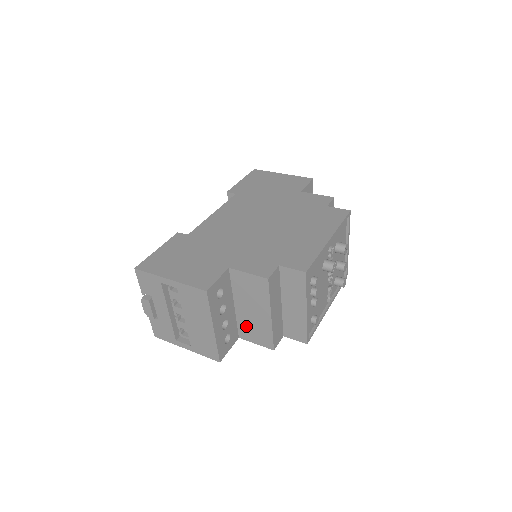
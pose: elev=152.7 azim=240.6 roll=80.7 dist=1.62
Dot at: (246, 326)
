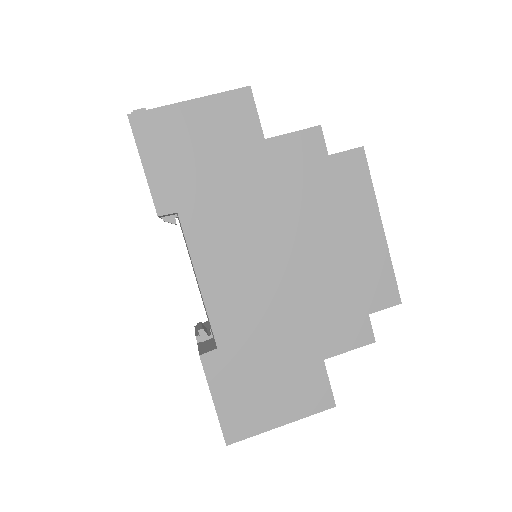
Dot at: occluded
